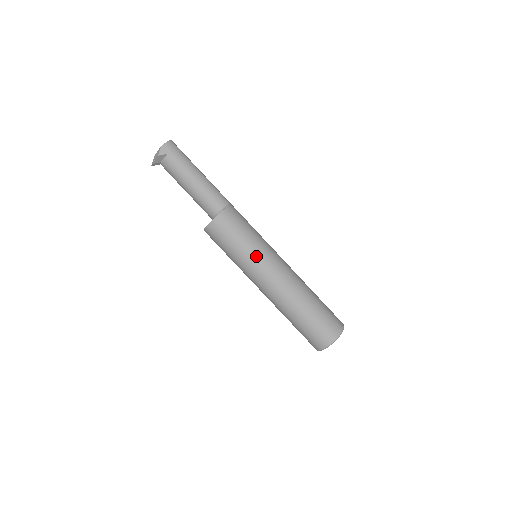
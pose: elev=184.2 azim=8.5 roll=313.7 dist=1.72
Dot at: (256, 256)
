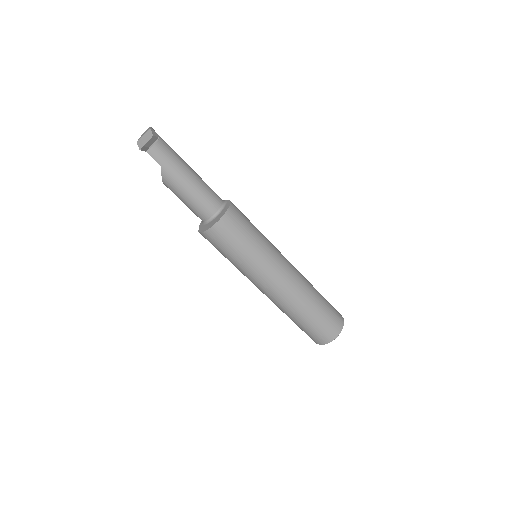
Dot at: (271, 245)
